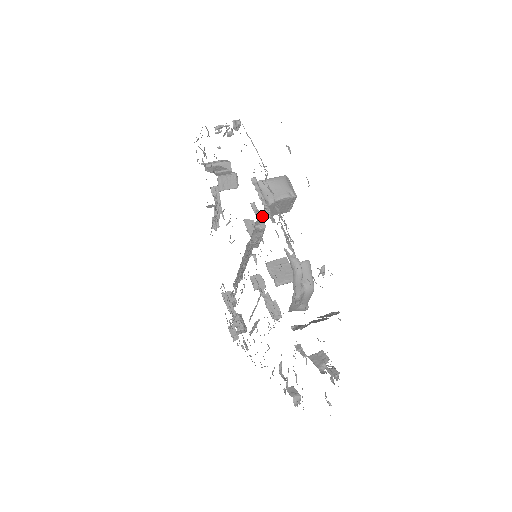
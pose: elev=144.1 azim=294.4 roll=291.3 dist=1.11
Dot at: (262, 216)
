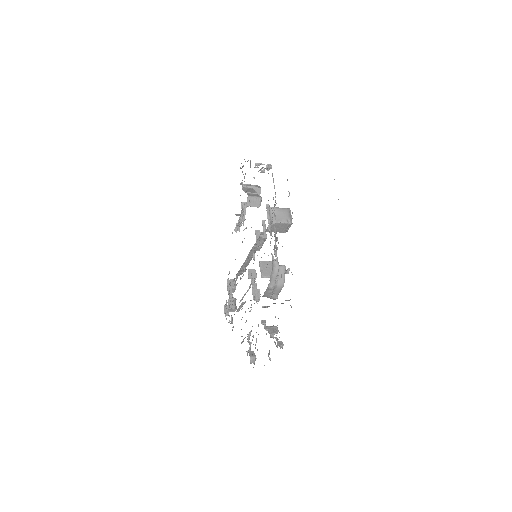
Dot at: (266, 230)
